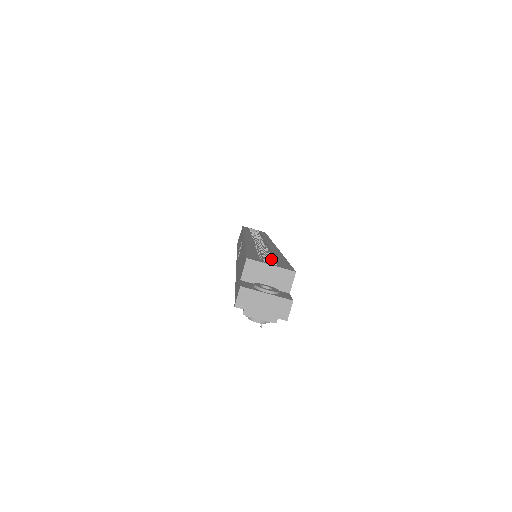
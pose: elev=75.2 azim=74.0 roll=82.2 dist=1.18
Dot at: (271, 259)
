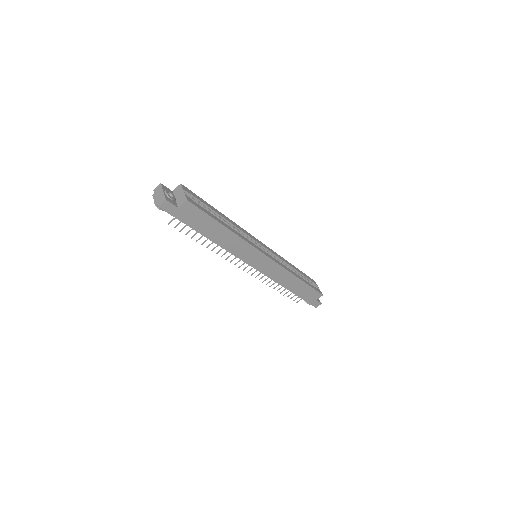
Dot at: (211, 214)
